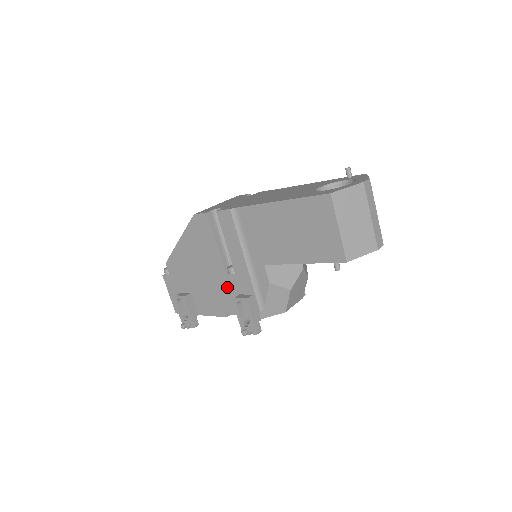
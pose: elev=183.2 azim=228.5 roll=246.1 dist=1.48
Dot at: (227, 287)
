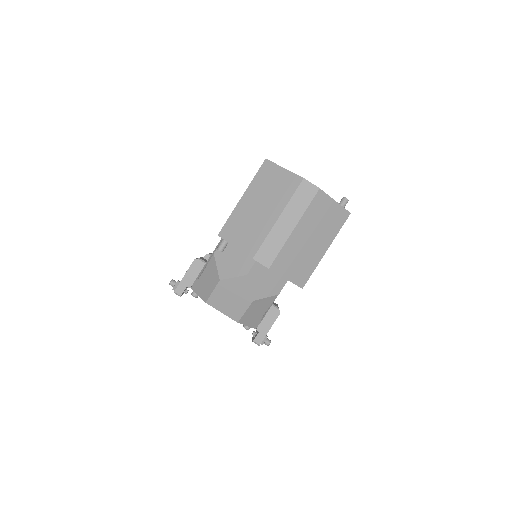
Dot at: occluded
